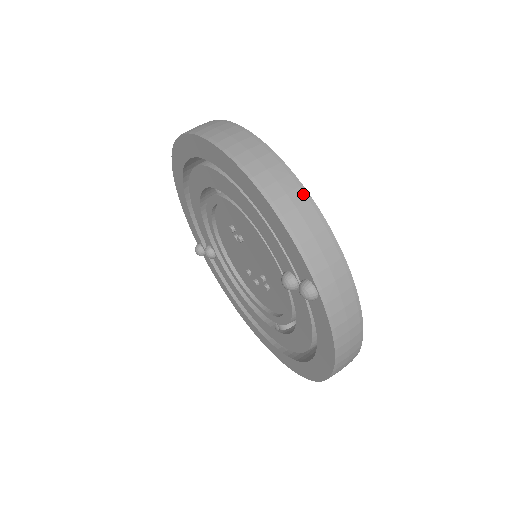
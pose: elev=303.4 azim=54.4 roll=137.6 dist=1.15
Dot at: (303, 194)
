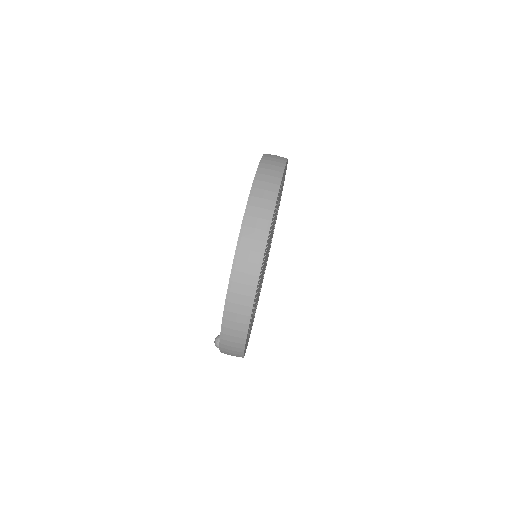
Dot at: (245, 328)
